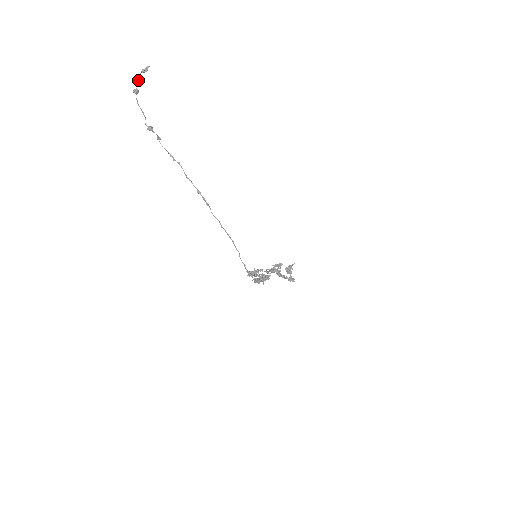
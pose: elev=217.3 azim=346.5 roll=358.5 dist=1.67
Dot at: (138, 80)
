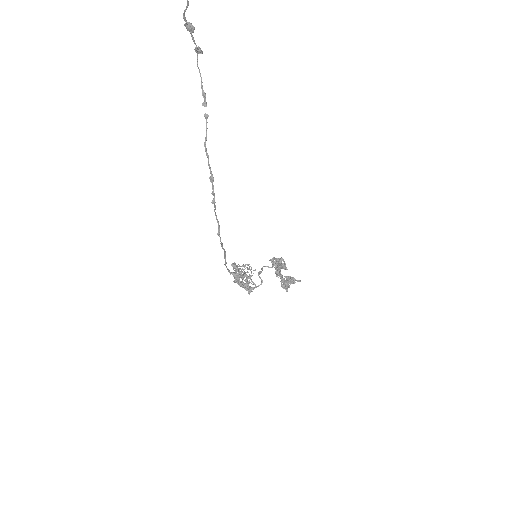
Dot at: out of frame
